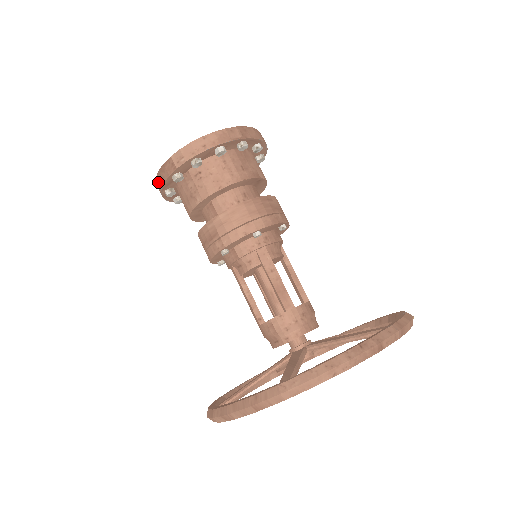
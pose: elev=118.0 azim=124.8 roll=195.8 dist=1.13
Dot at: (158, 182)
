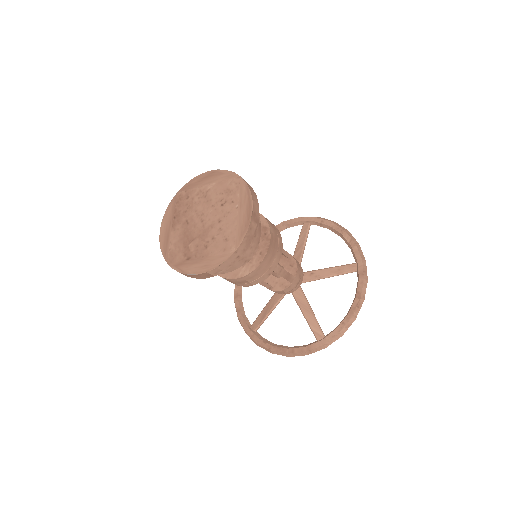
Dot at: (183, 274)
